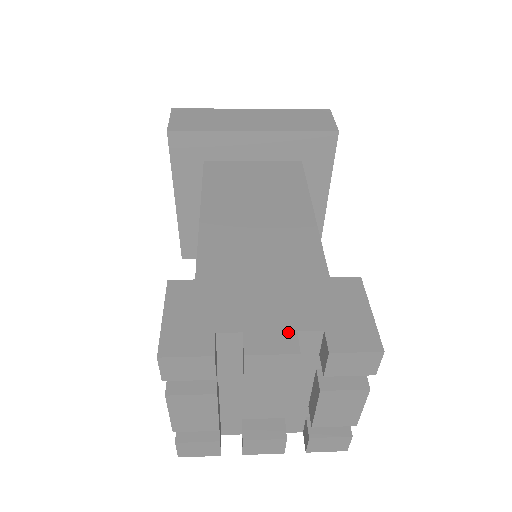
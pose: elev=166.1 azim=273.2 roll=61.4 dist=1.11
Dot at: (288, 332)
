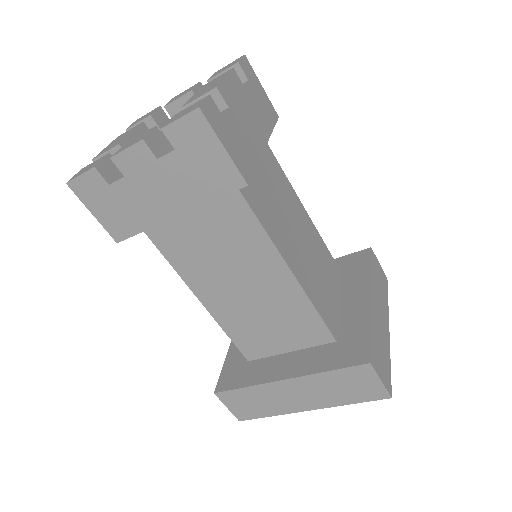
Dot at: occluded
